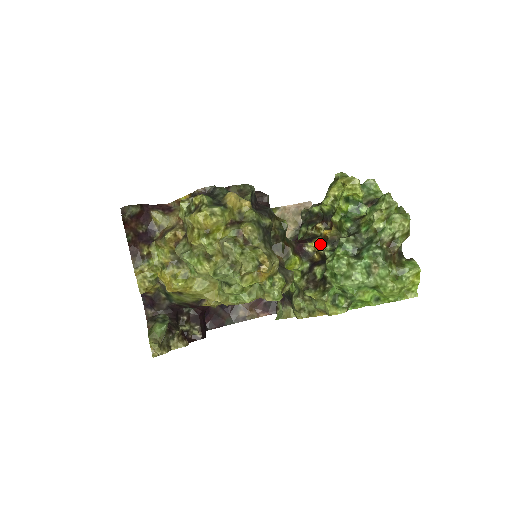
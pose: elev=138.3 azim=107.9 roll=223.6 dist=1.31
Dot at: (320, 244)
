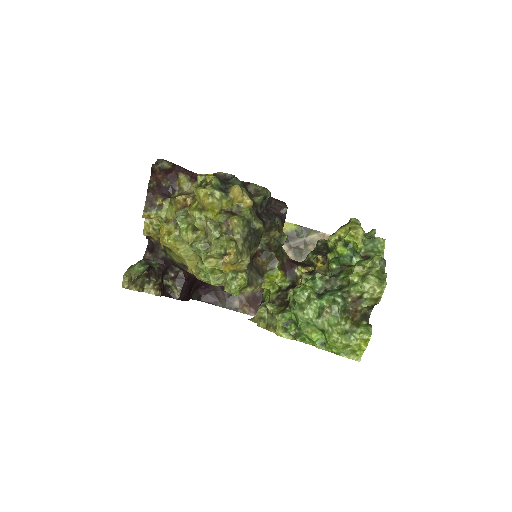
Dot at: (307, 272)
